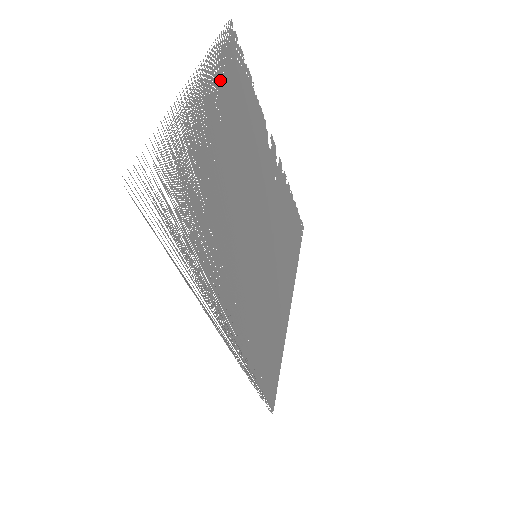
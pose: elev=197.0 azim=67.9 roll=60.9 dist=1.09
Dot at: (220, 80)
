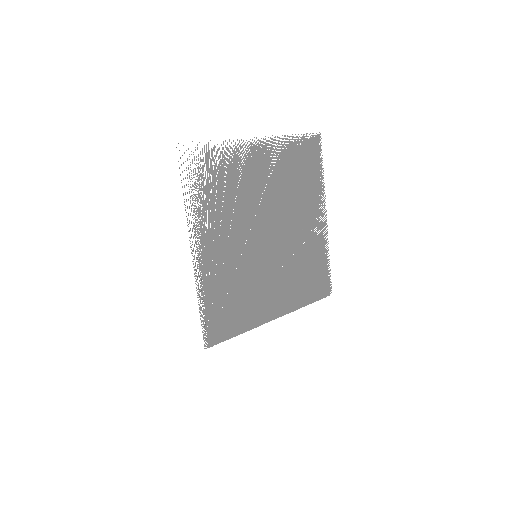
Dot at: (286, 153)
